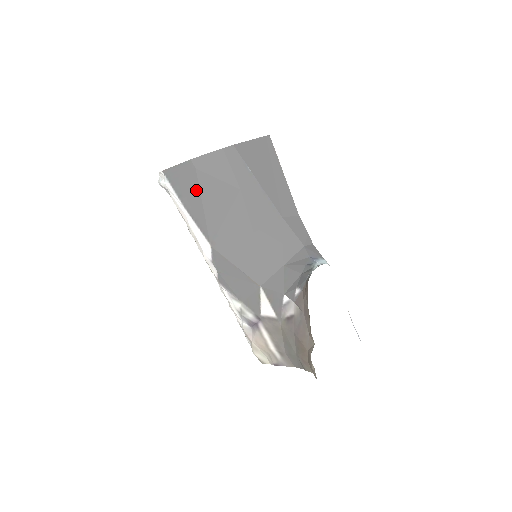
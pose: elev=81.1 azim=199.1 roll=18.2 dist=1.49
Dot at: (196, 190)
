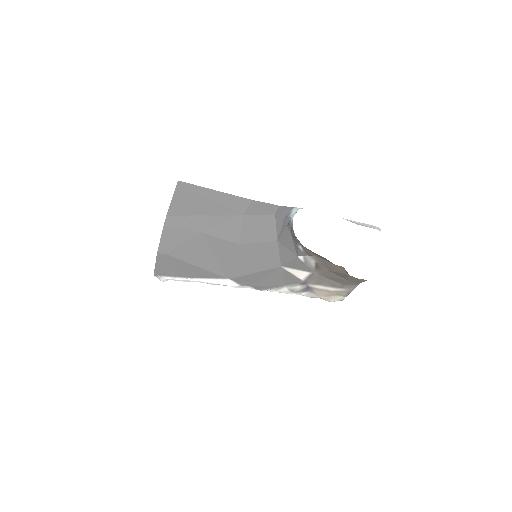
Dot at: (181, 263)
